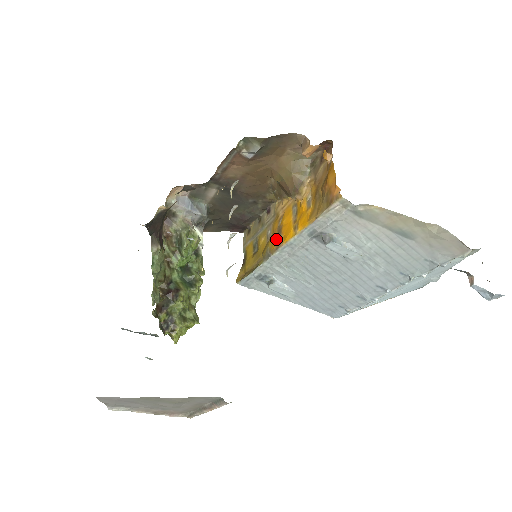
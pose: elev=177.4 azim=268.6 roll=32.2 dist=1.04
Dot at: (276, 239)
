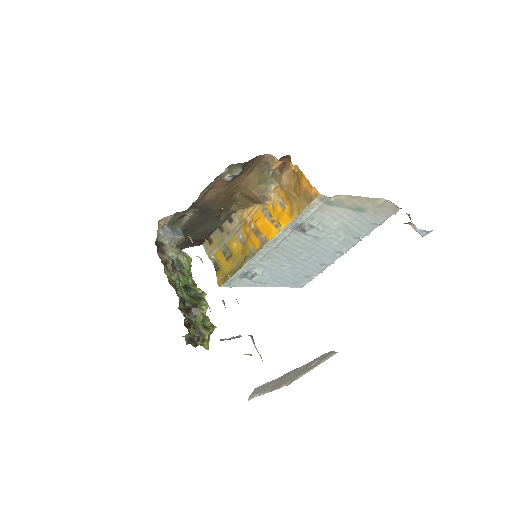
Dot at: (257, 240)
